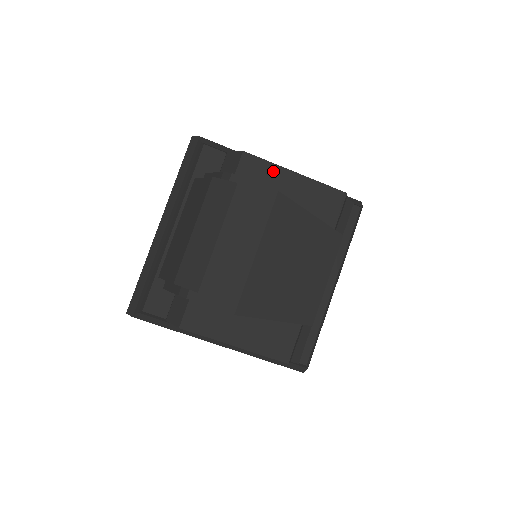
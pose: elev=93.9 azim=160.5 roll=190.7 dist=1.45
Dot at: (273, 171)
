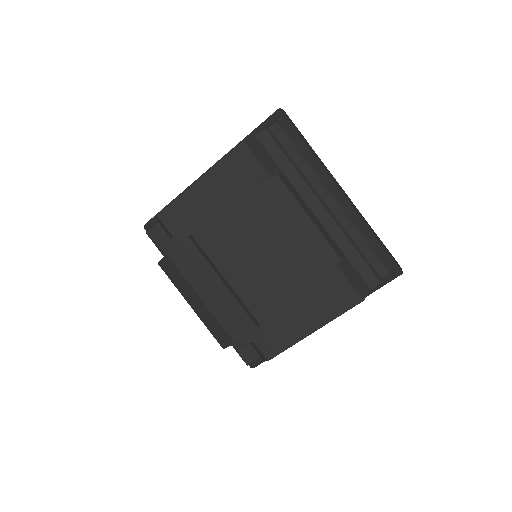
Dot at: (186, 200)
